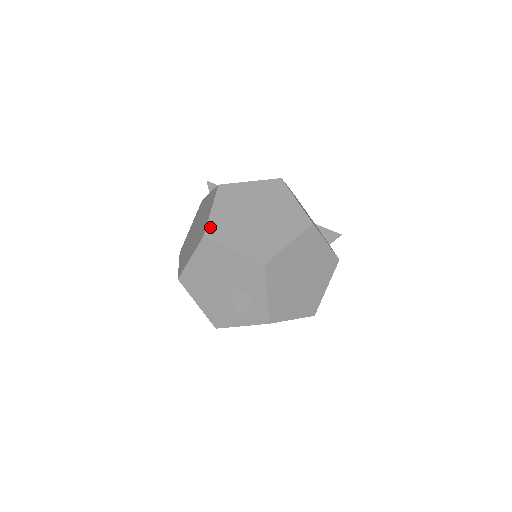
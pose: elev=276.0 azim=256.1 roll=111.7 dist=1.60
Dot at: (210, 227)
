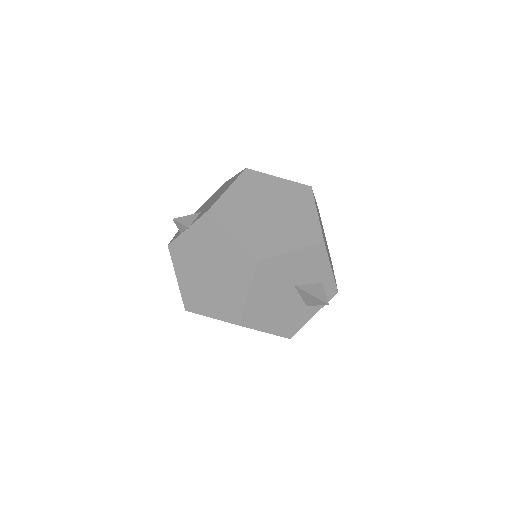
Dot at: (252, 249)
